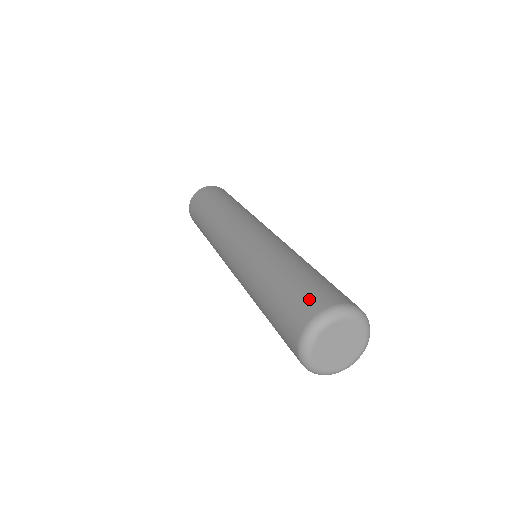
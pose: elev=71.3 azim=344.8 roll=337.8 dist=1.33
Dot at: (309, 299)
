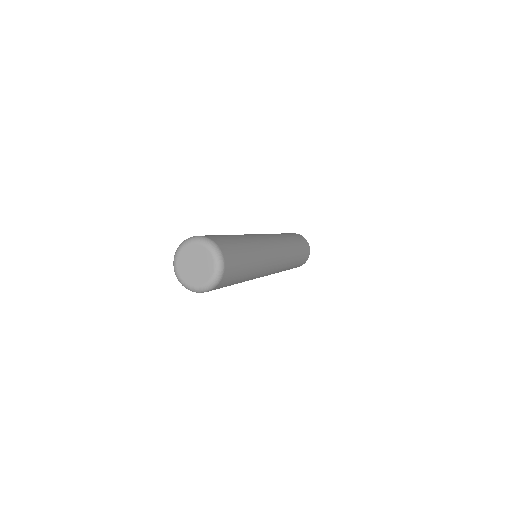
Dot at: occluded
